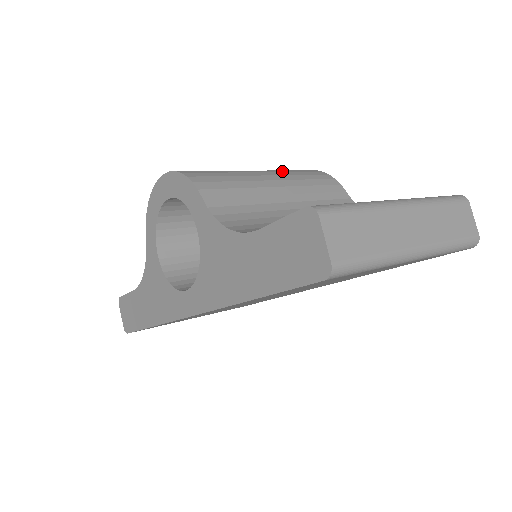
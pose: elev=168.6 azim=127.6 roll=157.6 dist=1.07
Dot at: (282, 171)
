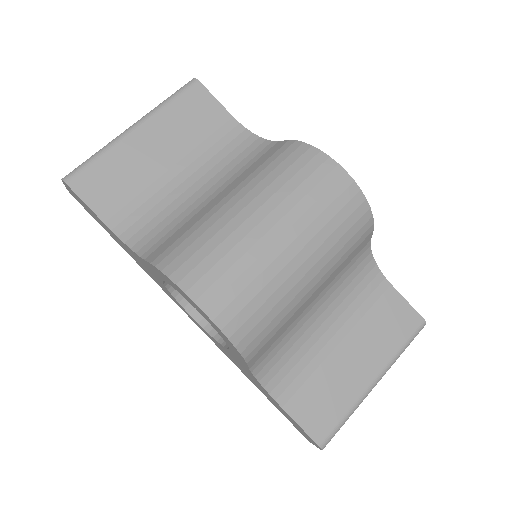
Dot at: (329, 246)
